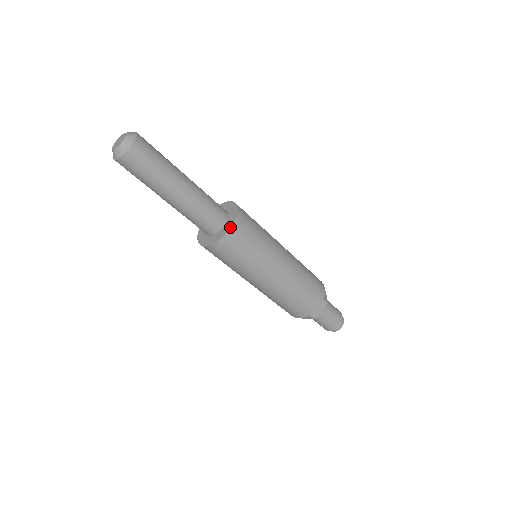
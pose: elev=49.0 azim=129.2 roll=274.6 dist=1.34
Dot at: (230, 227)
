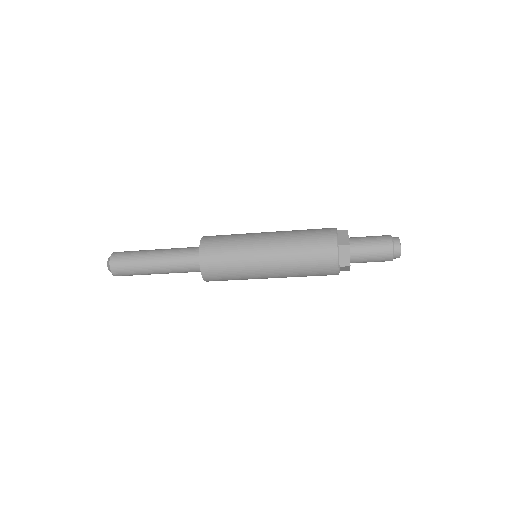
Dot at: (199, 261)
